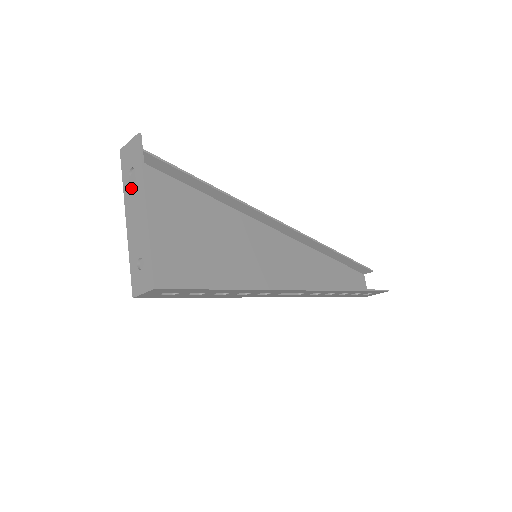
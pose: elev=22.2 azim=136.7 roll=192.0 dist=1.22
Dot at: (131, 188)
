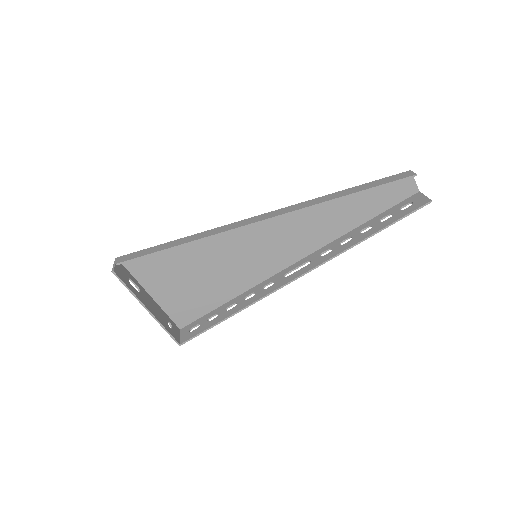
Dot at: (136, 286)
